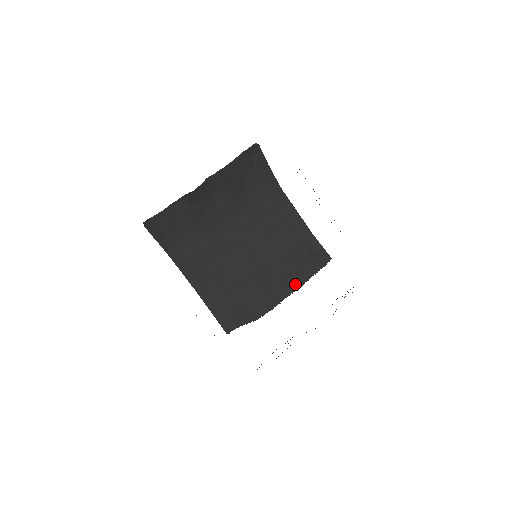
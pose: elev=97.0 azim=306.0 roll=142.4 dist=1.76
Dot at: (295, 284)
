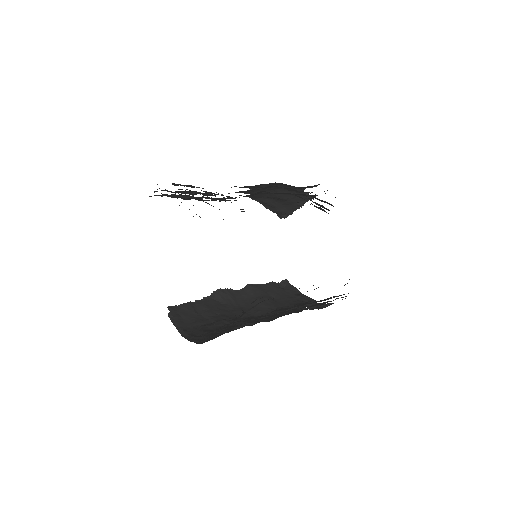
Dot at: occluded
